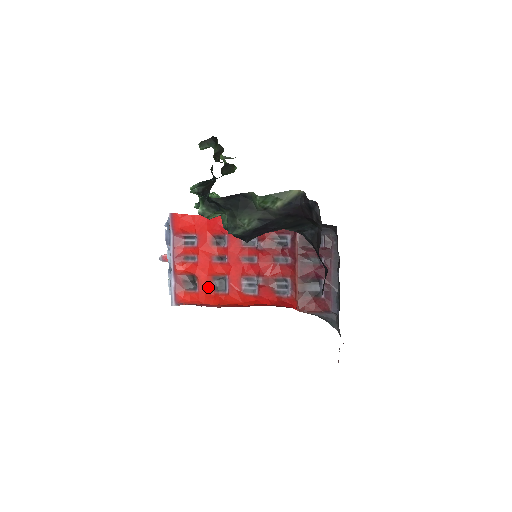
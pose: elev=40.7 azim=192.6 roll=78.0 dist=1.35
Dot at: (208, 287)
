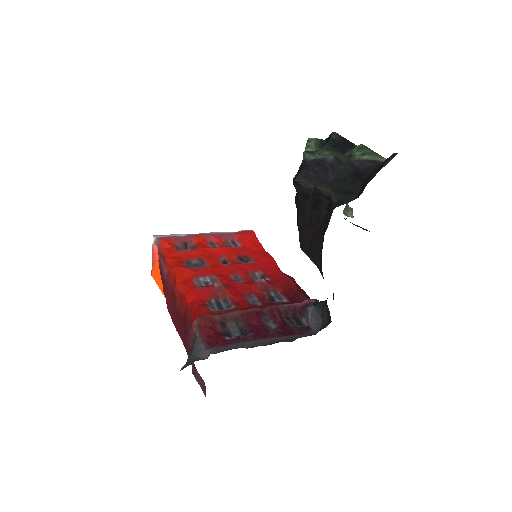
Dot at: (188, 257)
